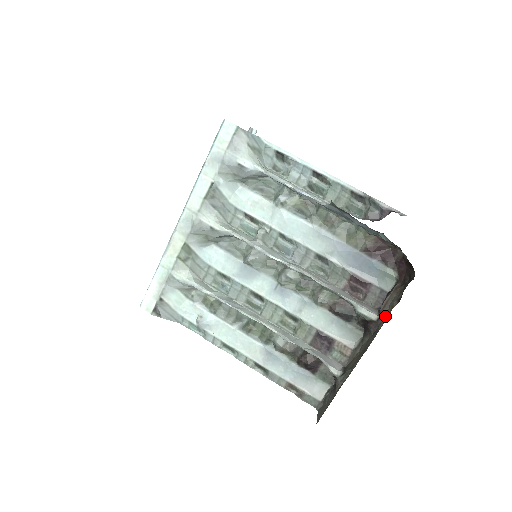
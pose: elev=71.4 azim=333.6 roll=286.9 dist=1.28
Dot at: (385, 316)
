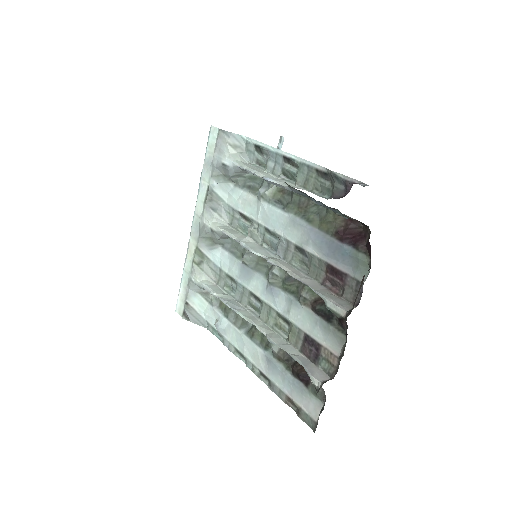
Dot at: (351, 311)
